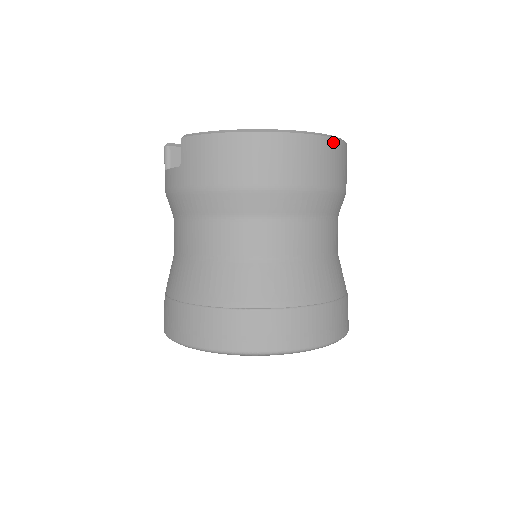
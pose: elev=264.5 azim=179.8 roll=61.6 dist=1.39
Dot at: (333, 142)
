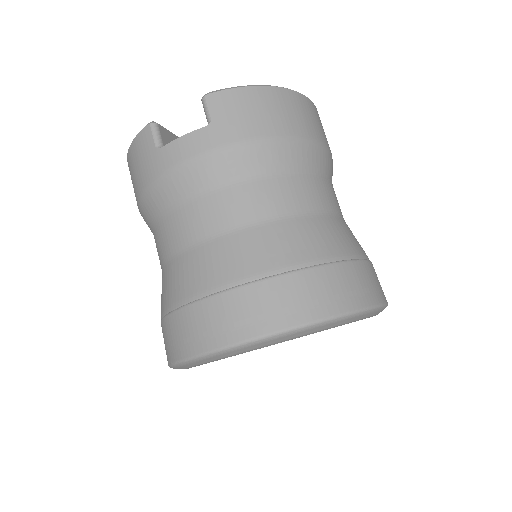
Dot at: occluded
